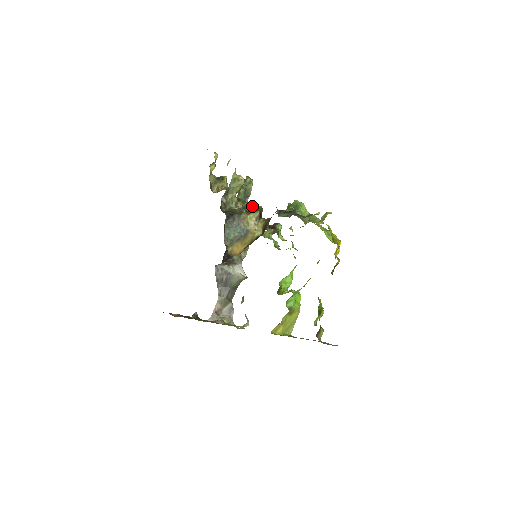
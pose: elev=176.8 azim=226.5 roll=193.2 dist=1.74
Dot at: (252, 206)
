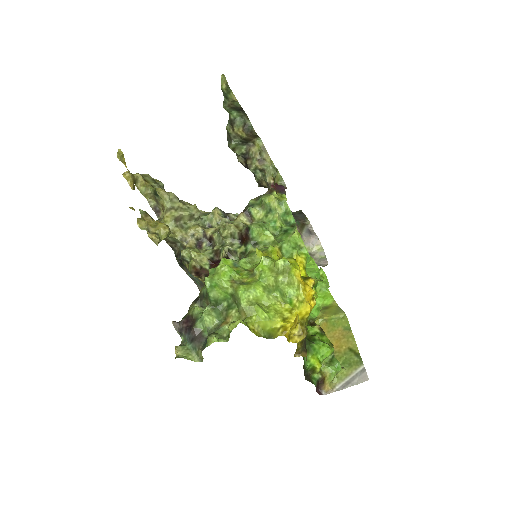
Dot at: (191, 252)
